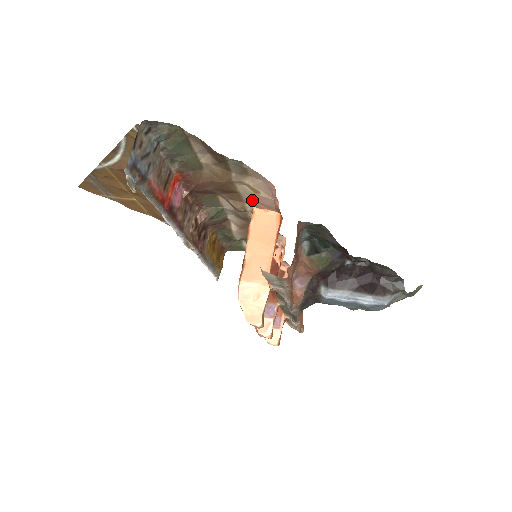
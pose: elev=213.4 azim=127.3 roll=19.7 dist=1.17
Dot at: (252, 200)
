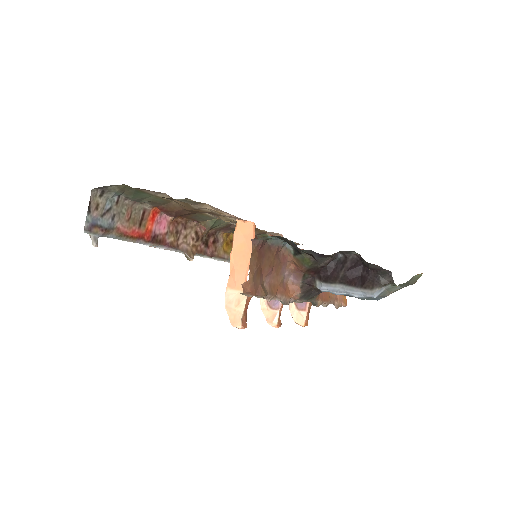
Dot at: (226, 216)
